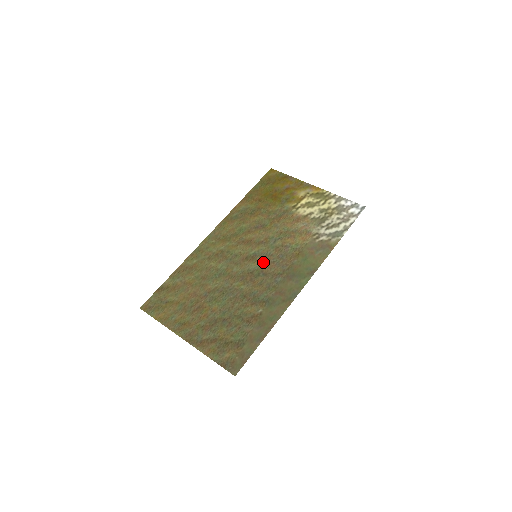
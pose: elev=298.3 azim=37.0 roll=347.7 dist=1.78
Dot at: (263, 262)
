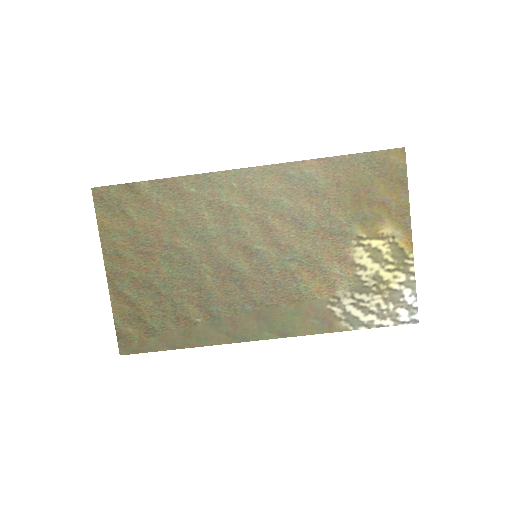
Dot at: (255, 271)
